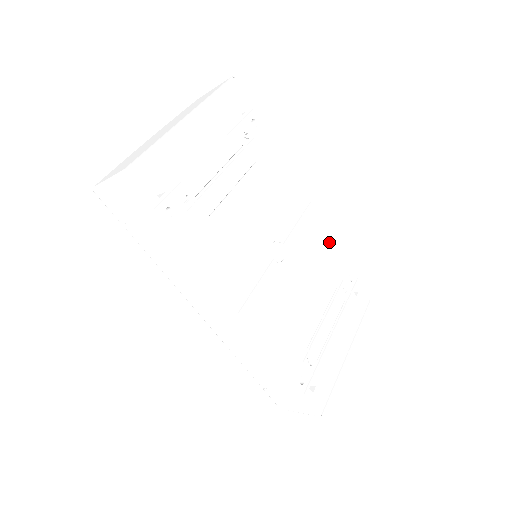
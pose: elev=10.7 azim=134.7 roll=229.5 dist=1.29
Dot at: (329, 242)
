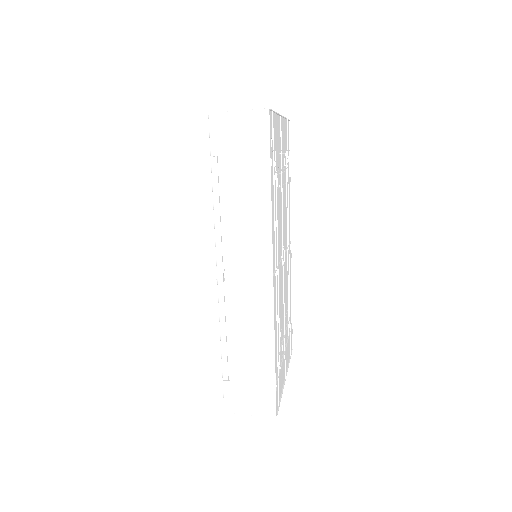
Dot at: (290, 280)
